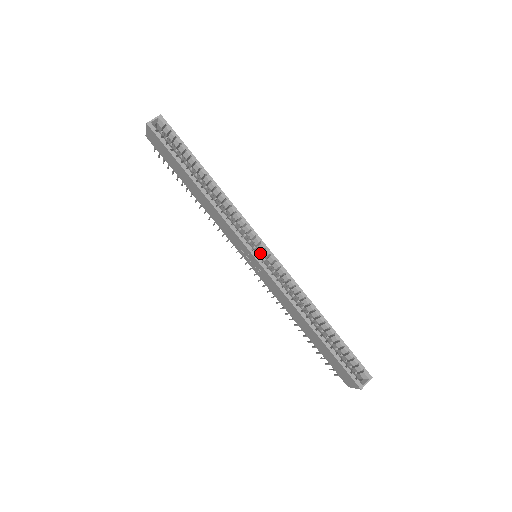
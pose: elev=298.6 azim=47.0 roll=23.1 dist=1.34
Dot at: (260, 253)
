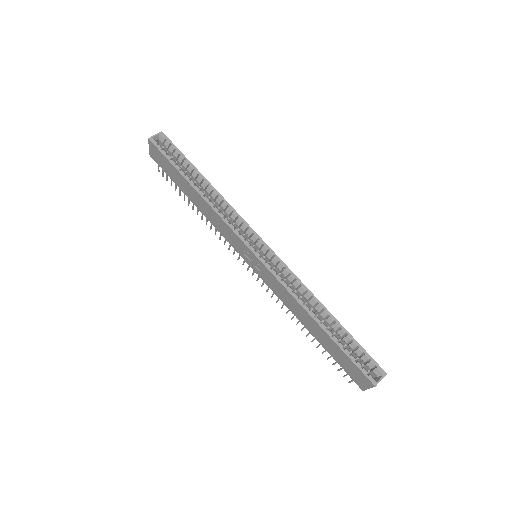
Dot at: (259, 251)
